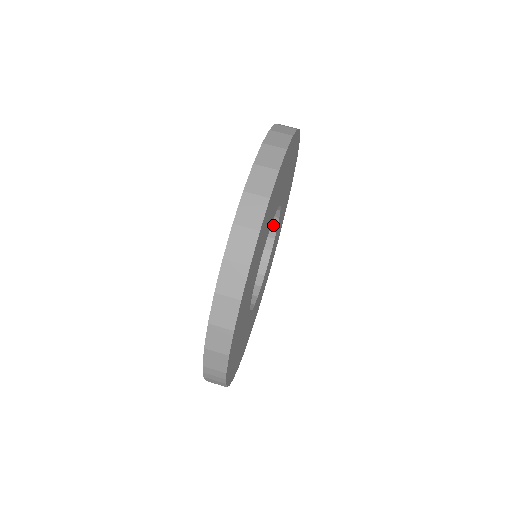
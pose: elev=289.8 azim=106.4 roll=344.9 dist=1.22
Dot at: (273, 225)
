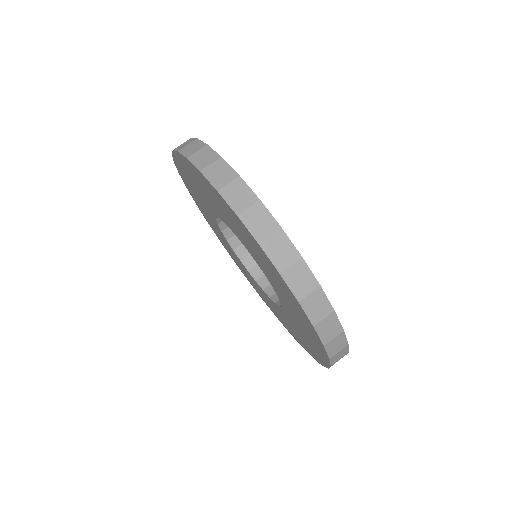
Dot at: occluded
